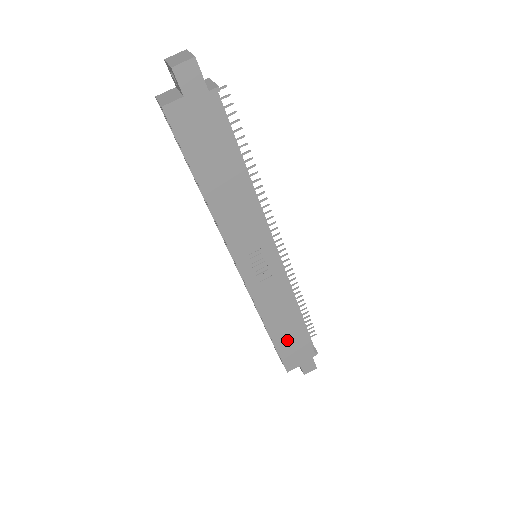
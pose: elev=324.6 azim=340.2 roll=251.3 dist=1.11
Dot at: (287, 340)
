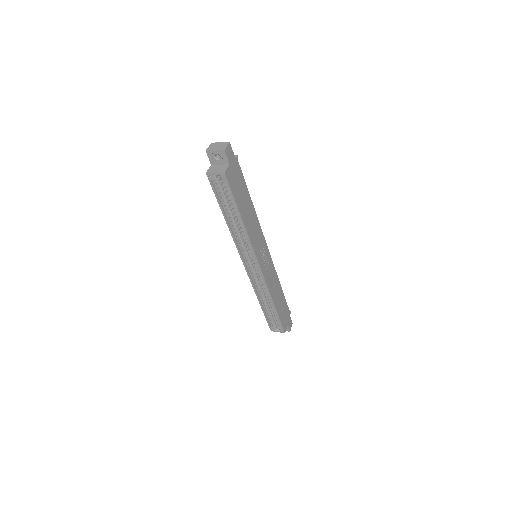
Dot at: (280, 307)
